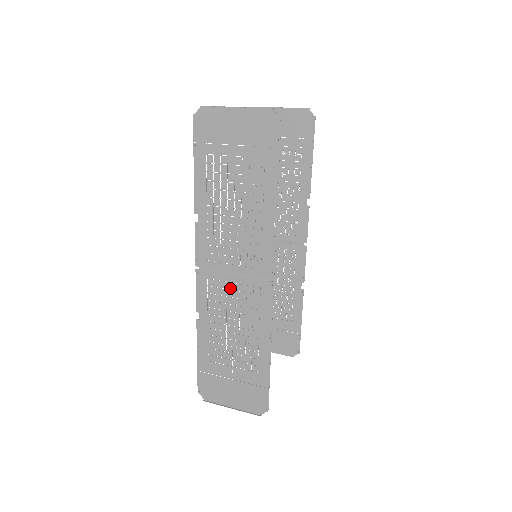
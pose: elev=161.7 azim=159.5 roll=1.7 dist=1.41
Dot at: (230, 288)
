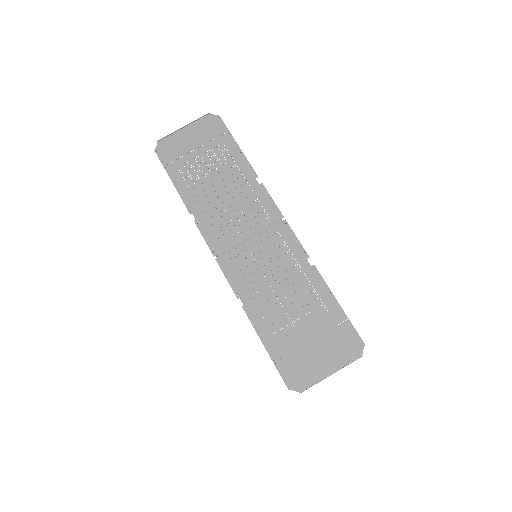
Dot at: (254, 252)
